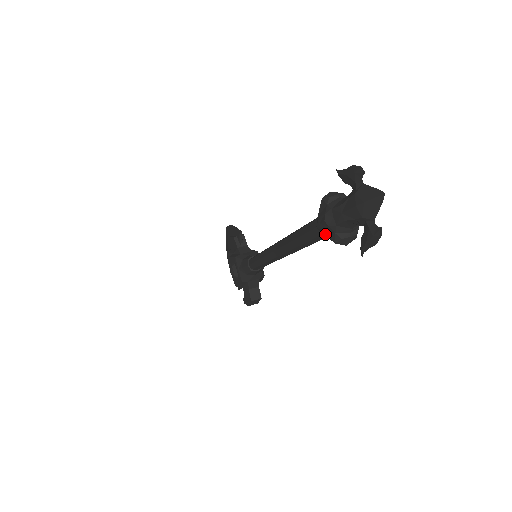
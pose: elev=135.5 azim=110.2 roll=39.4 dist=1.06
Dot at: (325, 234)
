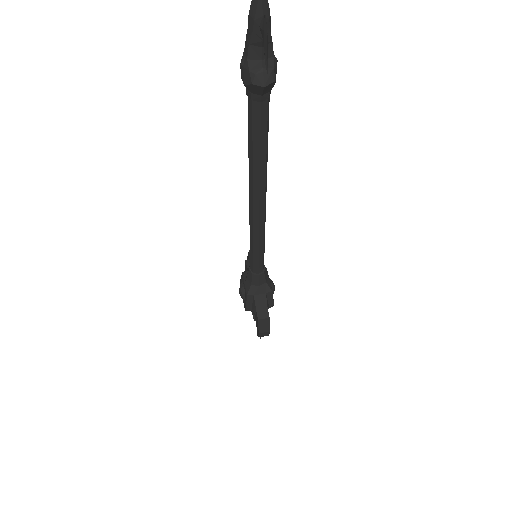
Dot at: (246, 84)
